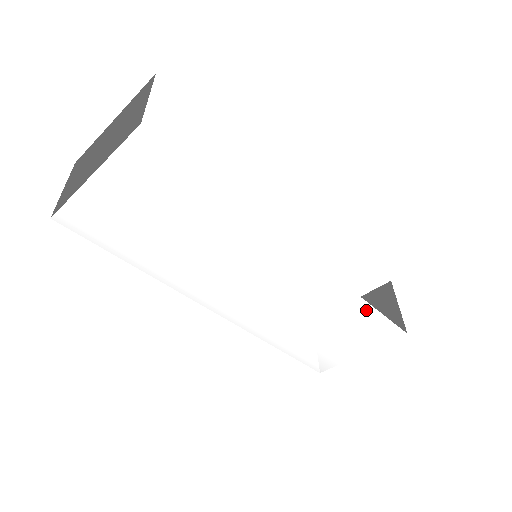
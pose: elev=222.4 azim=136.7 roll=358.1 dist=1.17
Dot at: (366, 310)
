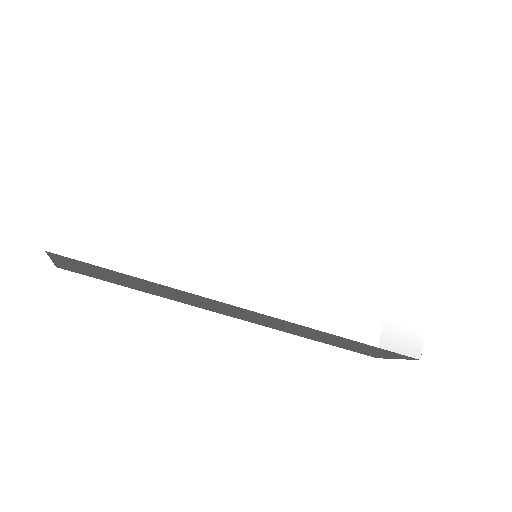
Dot at: (378, 233)
